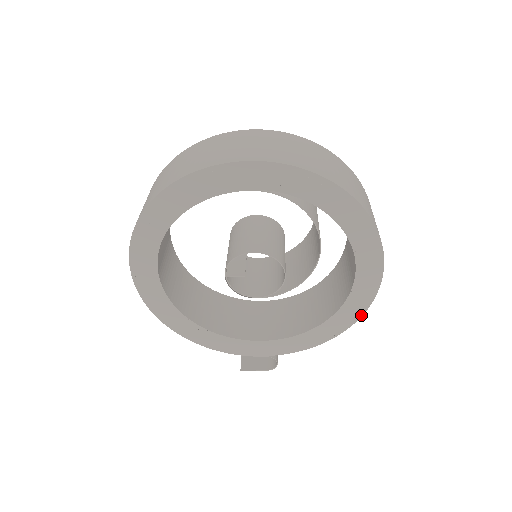
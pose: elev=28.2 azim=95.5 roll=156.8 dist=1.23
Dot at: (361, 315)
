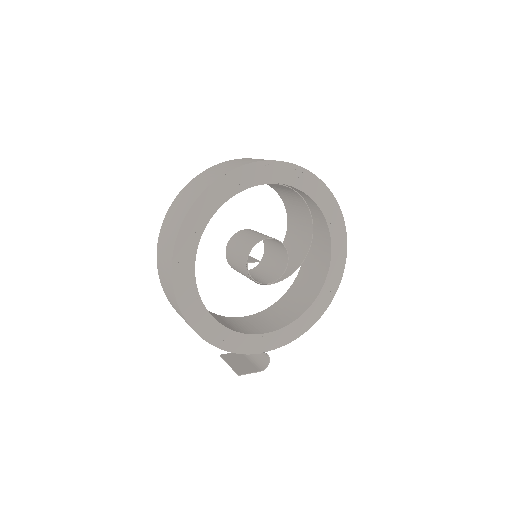
Dot at: (331, 300)
